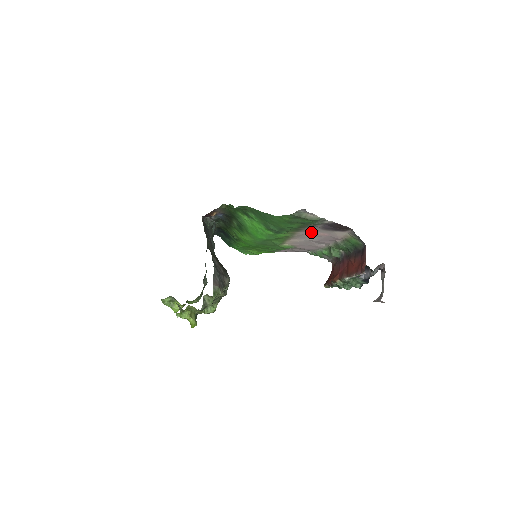
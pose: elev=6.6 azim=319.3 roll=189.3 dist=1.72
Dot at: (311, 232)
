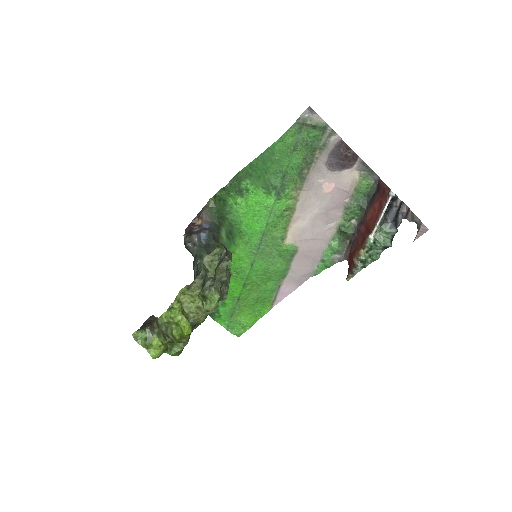
Dot at: (316, 185)
